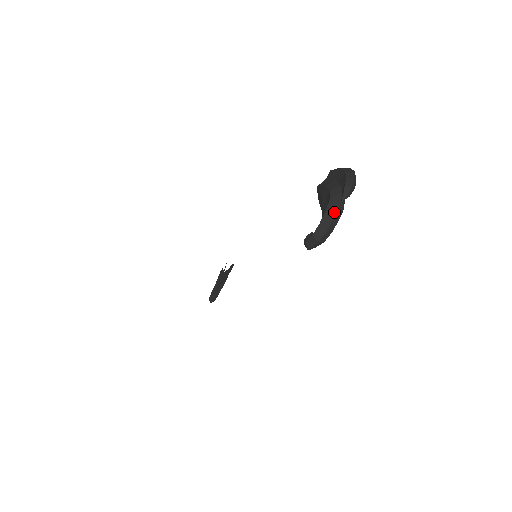
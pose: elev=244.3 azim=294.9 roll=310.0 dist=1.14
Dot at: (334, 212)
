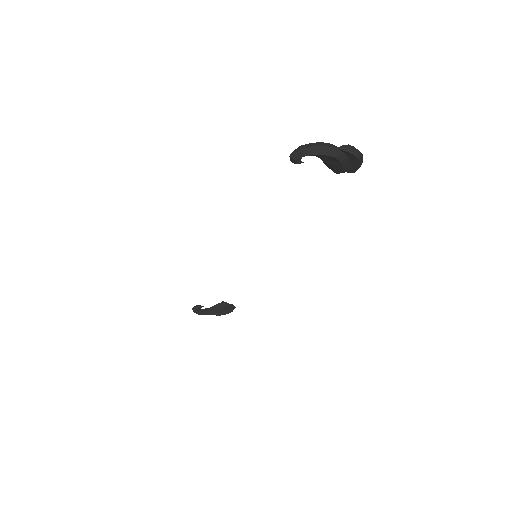
Dot at: (327, 145)
